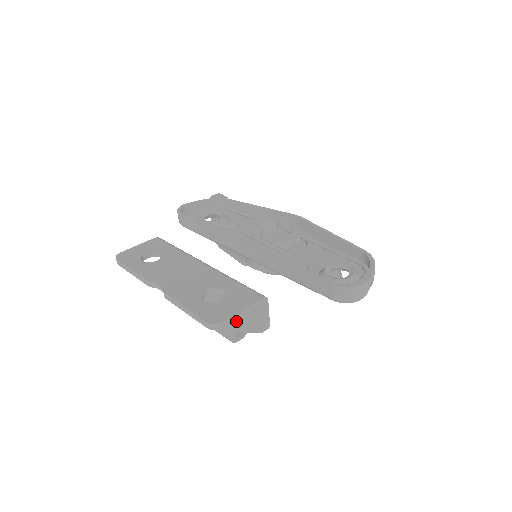
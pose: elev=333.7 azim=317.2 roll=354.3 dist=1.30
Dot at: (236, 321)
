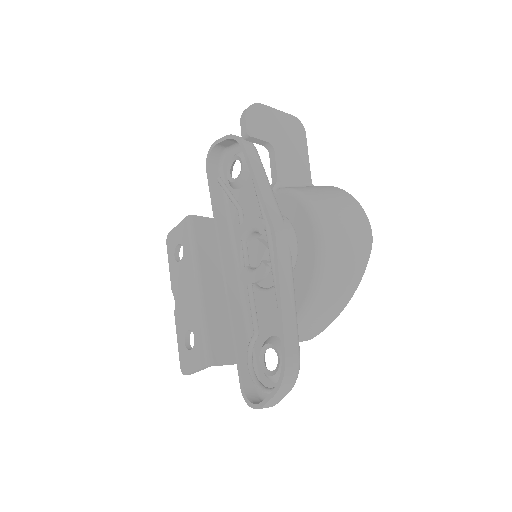
Dot at: occluded
